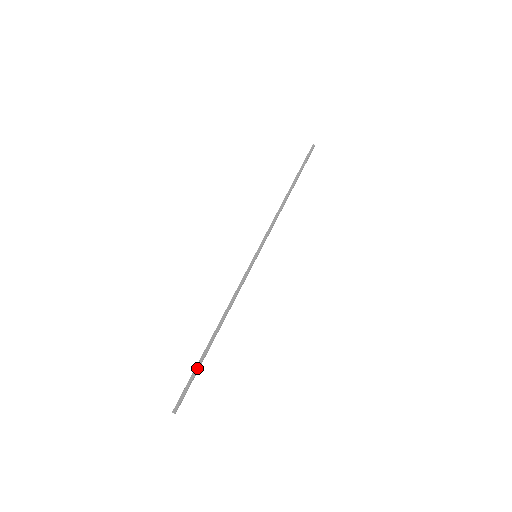
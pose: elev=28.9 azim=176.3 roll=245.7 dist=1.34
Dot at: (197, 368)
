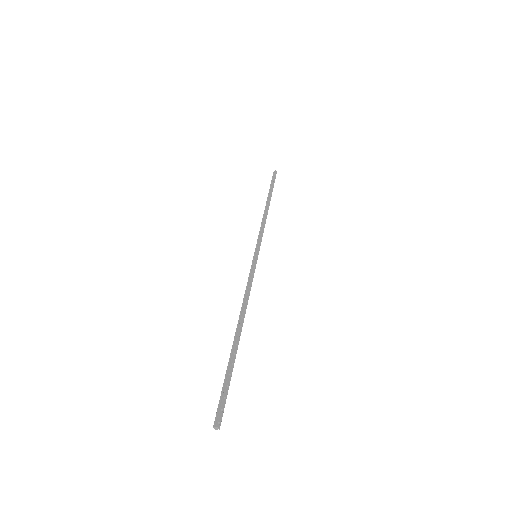
Dot at: (228, 370)
